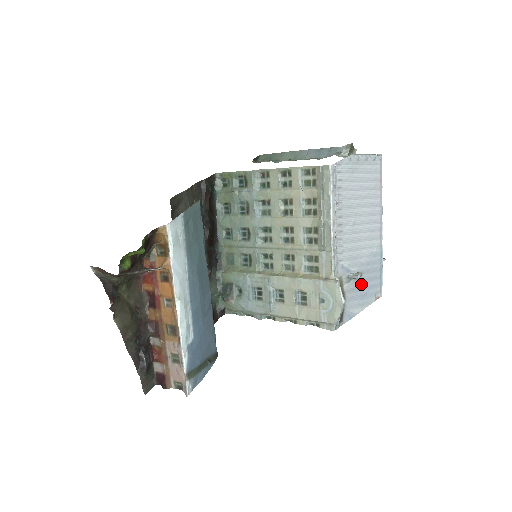
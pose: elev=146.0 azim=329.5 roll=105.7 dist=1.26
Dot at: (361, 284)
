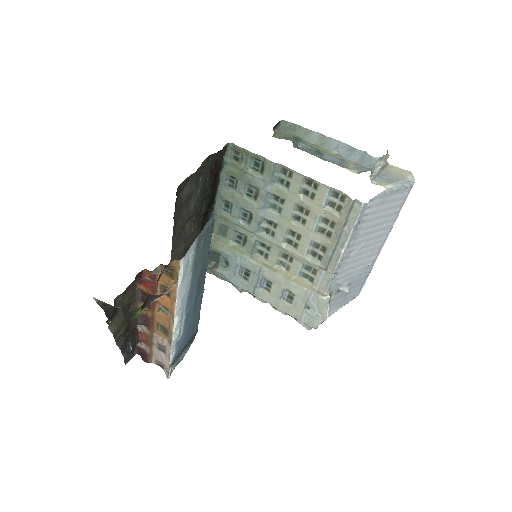
Dot at: occluded
